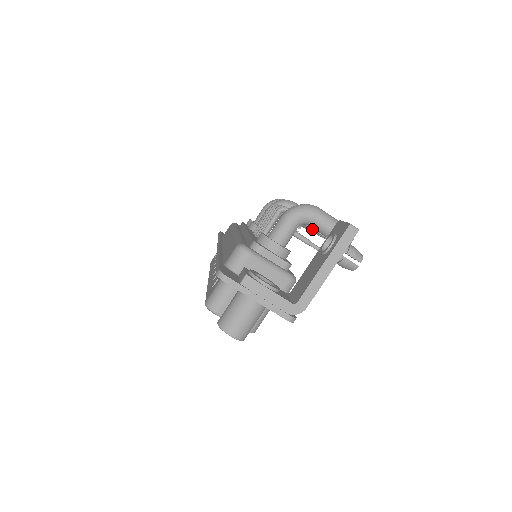
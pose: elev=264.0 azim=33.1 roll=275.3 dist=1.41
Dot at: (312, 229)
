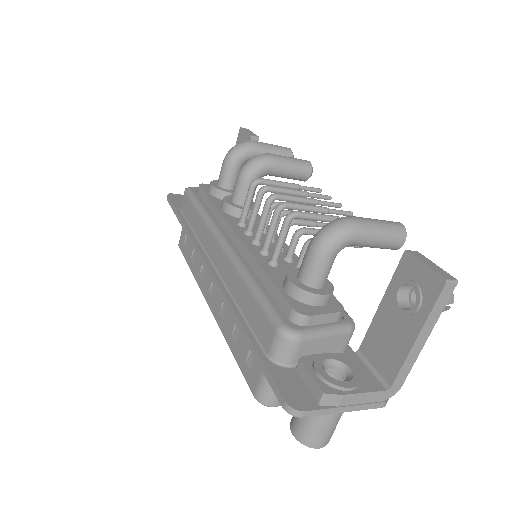
Dot at: occluded
